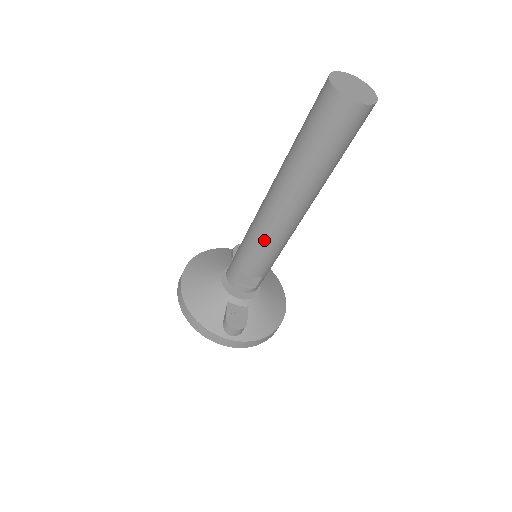
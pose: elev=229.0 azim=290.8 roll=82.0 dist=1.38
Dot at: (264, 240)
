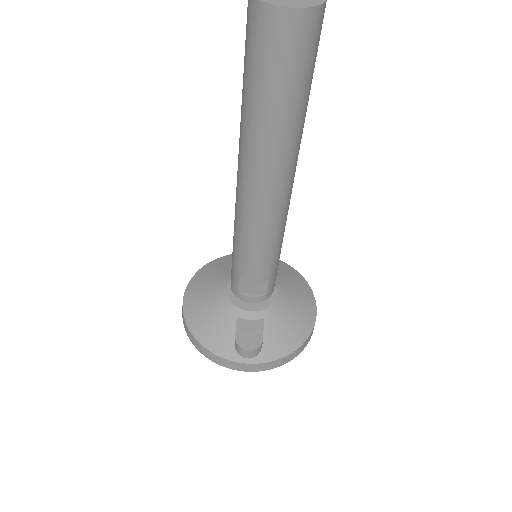
Dot at: (250, 234)
